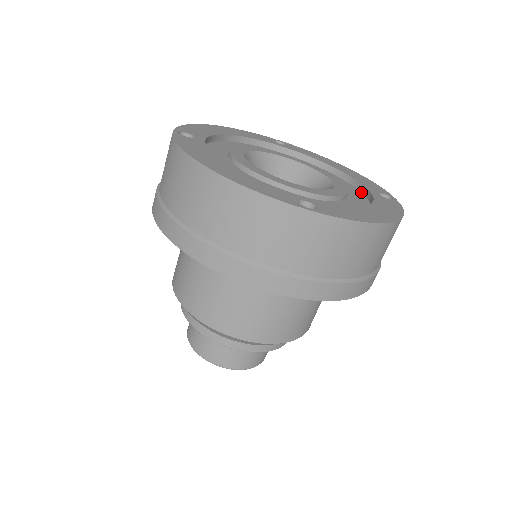
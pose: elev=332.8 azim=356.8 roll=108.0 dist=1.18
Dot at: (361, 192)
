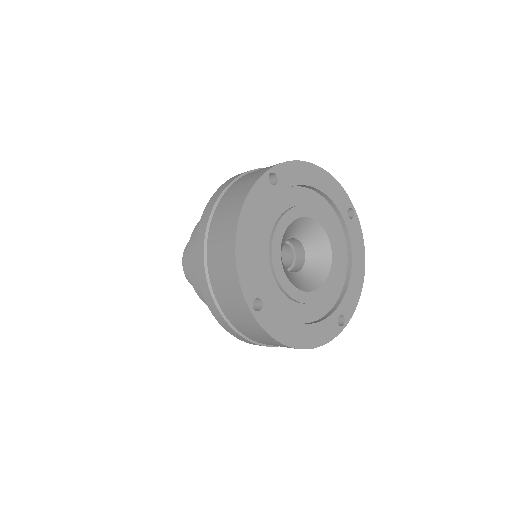
Dot at: (337, 301)
